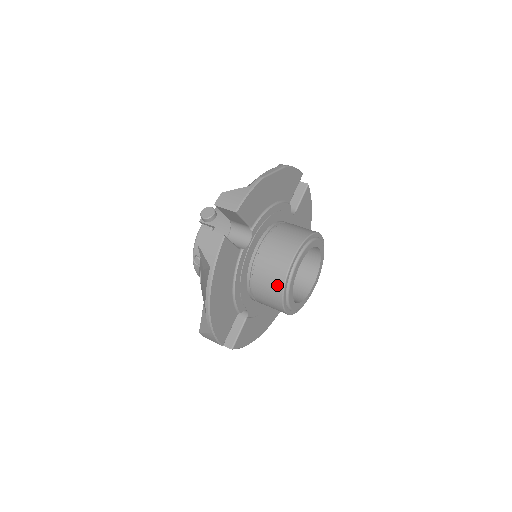
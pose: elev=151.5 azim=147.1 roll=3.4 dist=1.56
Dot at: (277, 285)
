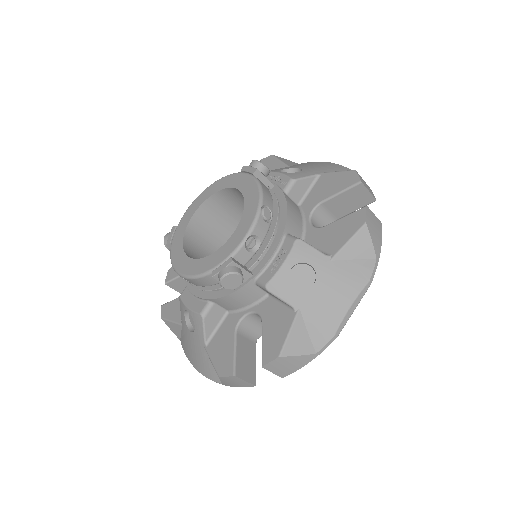
Dot at: occluded
